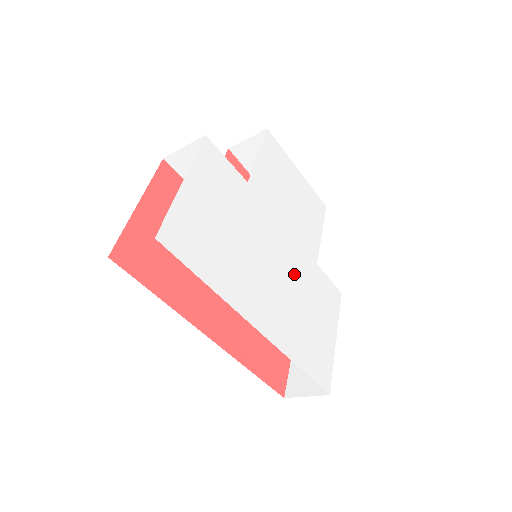
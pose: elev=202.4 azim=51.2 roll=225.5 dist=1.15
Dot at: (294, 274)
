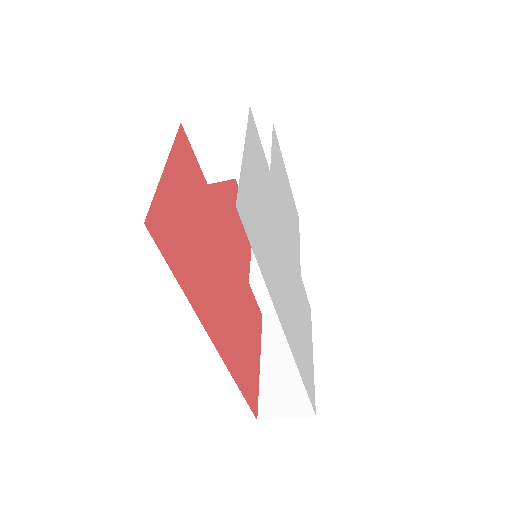
Dot at: (294, 281)
